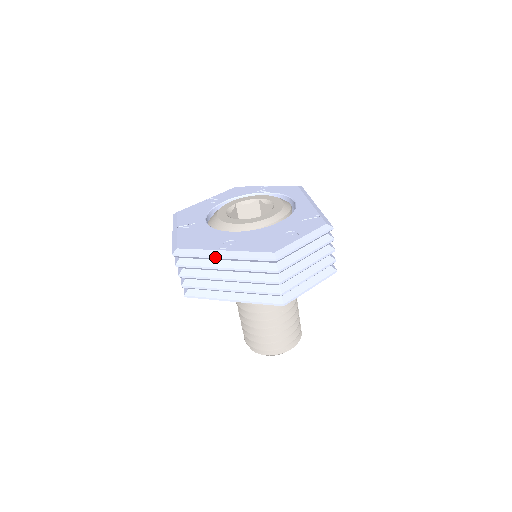
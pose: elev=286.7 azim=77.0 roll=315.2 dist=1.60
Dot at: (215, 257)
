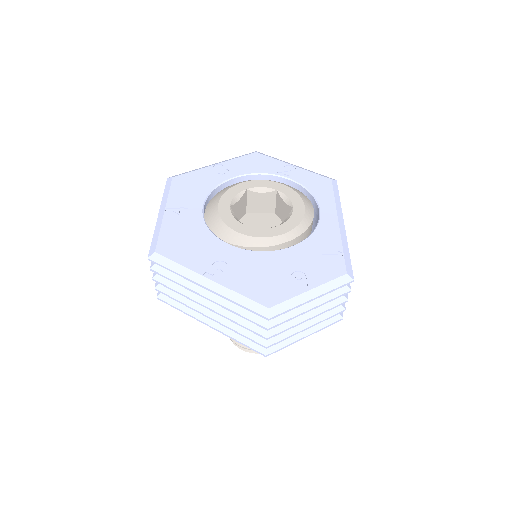
Dot at: (197, 283)
